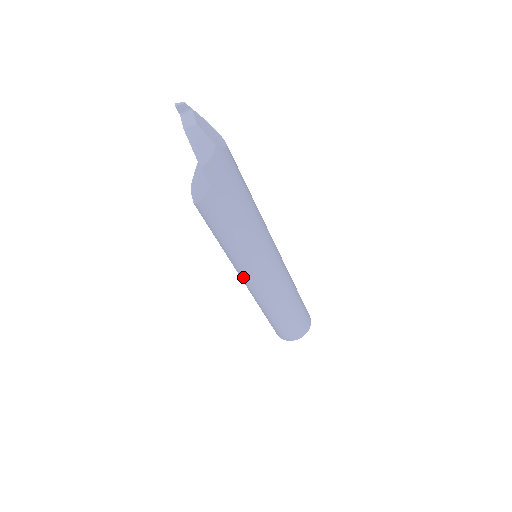
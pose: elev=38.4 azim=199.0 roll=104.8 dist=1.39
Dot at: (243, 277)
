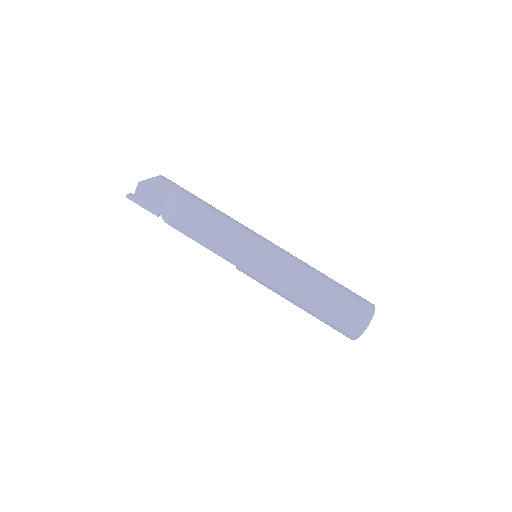
Dot at: (261, 256)
